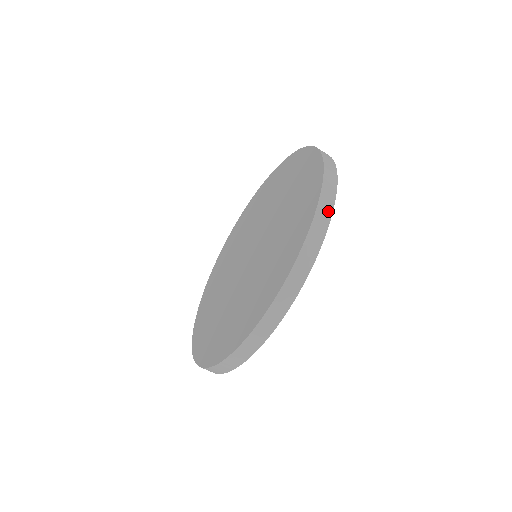
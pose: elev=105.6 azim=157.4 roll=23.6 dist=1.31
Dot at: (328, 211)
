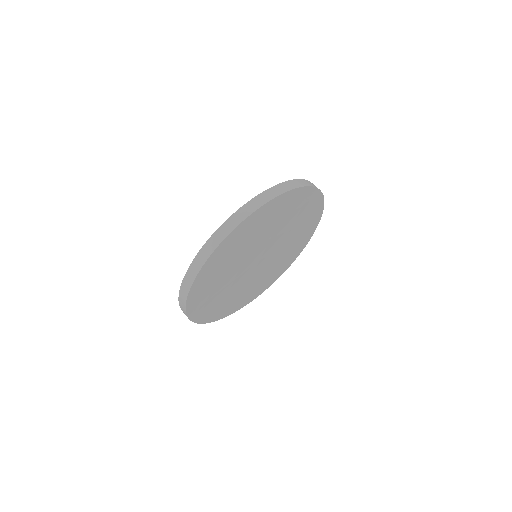
Dot at: (305, 184)
